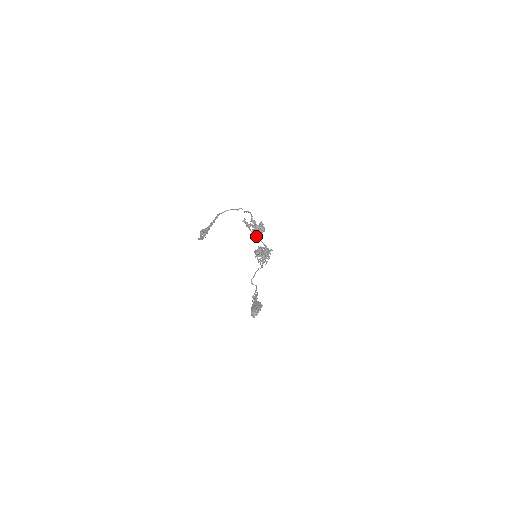
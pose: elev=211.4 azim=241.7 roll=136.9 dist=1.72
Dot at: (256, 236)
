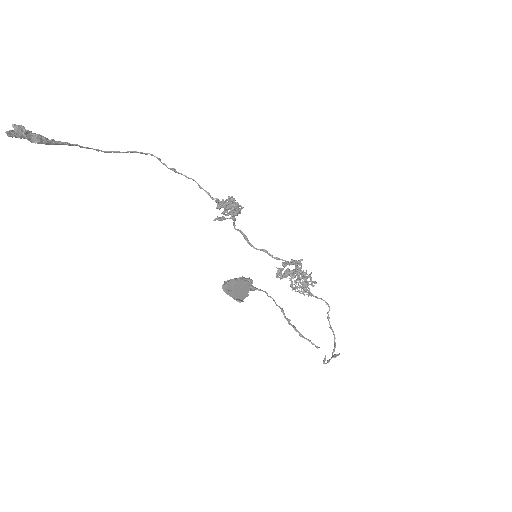
Dot at: (270, 255)
